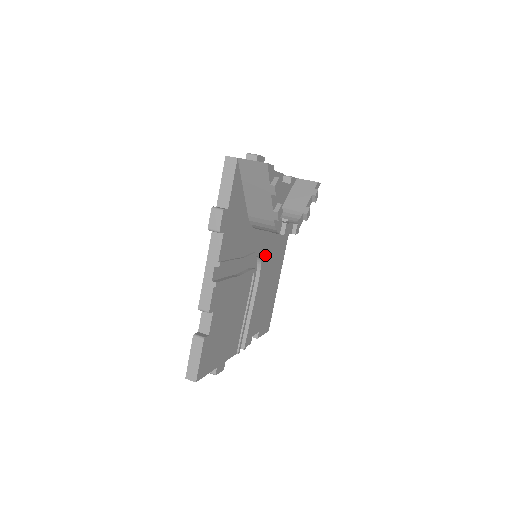
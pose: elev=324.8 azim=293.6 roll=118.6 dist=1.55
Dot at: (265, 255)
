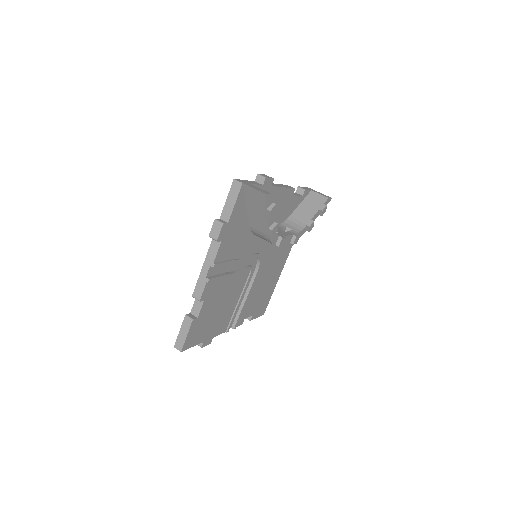
Dot at: (266, 255)
